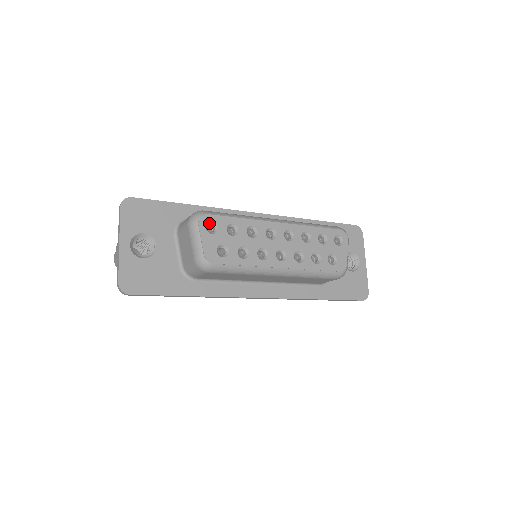
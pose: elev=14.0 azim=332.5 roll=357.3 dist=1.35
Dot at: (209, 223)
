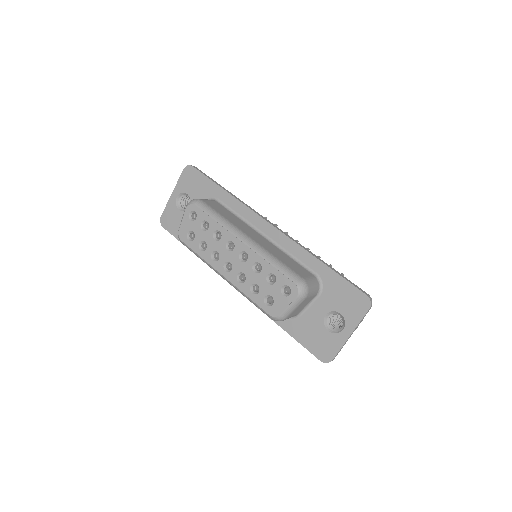
Dot at: (194, 212)
